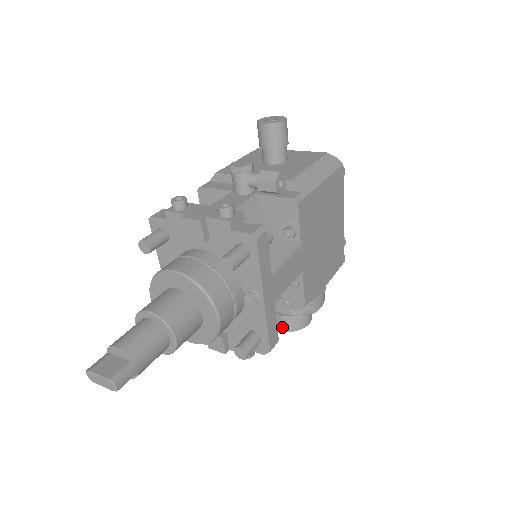
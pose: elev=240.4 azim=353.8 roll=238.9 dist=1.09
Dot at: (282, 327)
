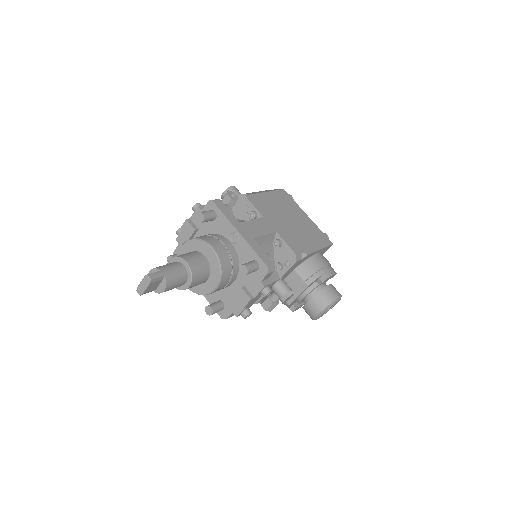
Dot at: (318, 308)
